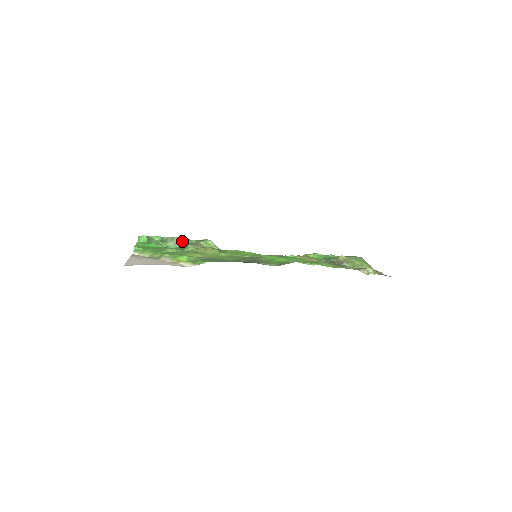
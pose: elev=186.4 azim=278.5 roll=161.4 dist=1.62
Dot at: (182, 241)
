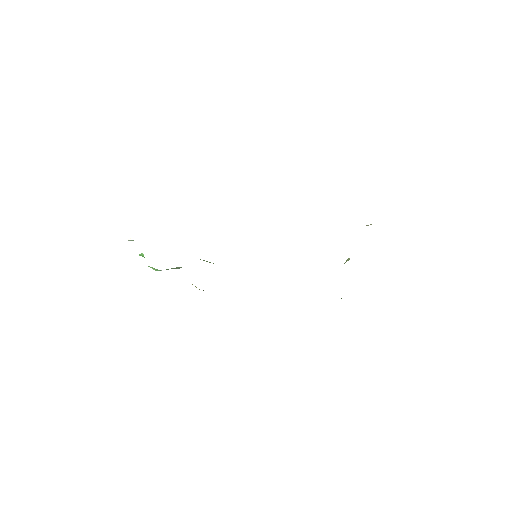
Dot at: (180, 267)
